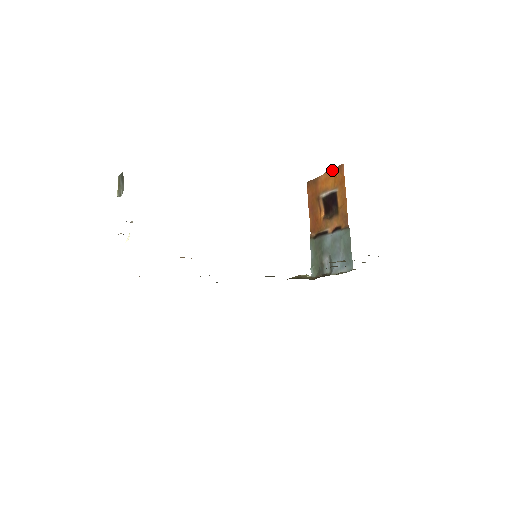
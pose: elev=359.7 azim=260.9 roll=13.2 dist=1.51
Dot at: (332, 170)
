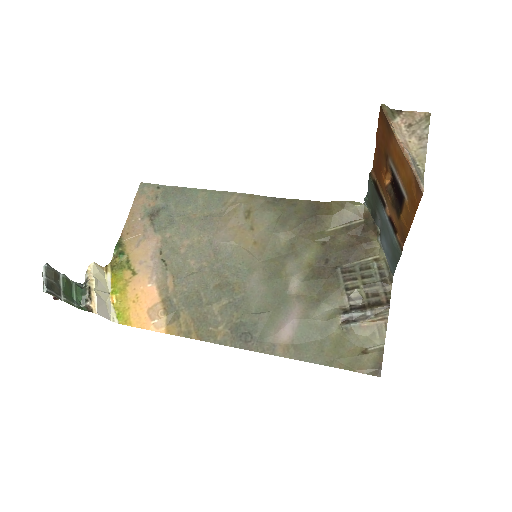
Dot at: (409, 167)
